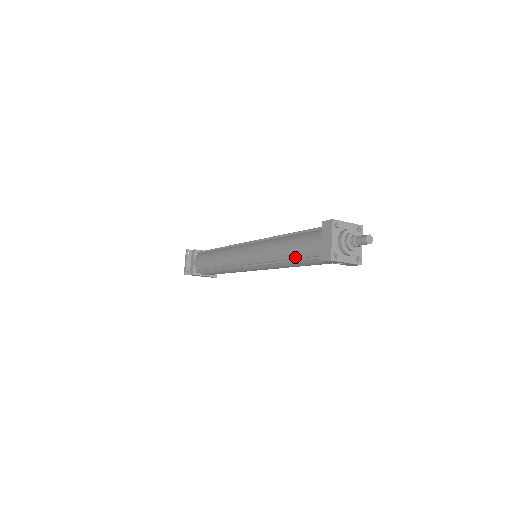
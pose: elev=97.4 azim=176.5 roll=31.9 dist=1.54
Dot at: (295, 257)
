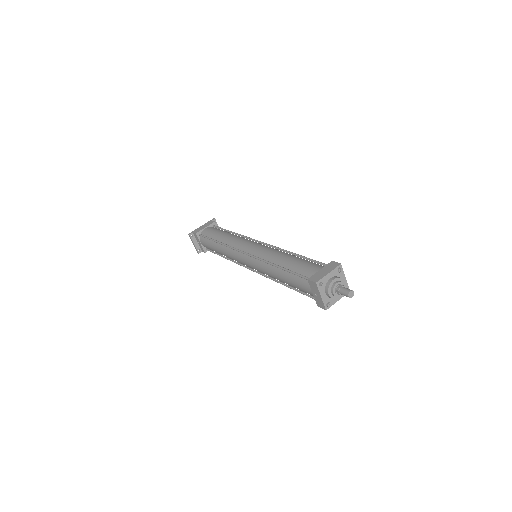
Dot at: (294, 287)
